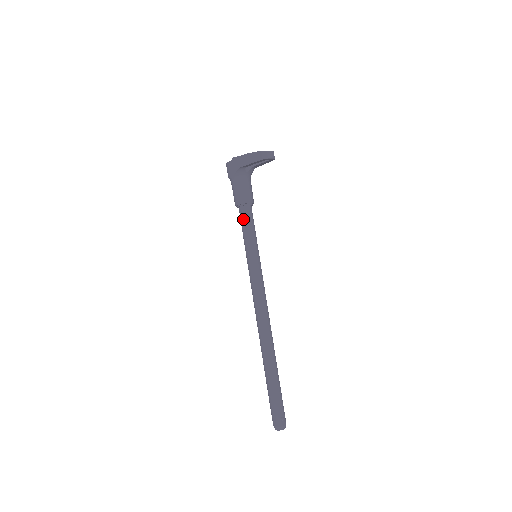
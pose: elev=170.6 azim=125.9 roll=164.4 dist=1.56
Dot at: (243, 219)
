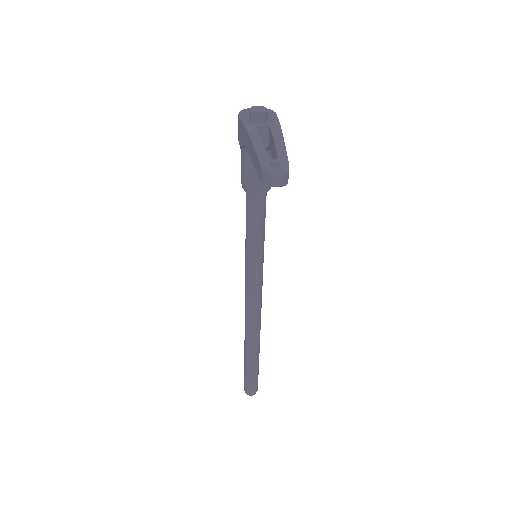
Dot at: (247, 208)
